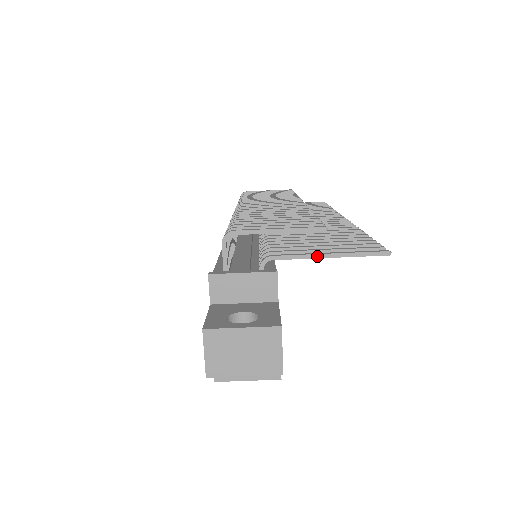
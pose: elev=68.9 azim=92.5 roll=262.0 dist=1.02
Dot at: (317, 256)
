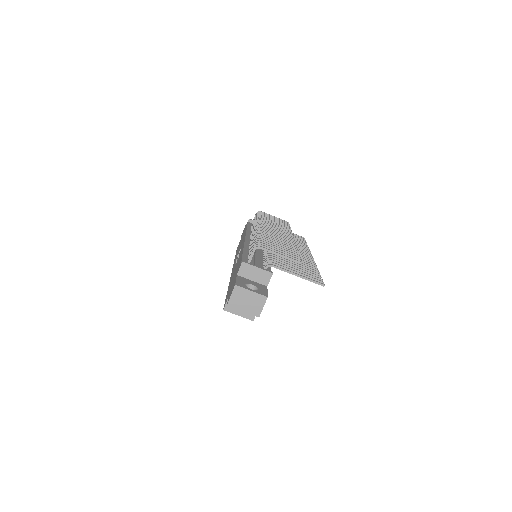
Dot at: (292, 273)
